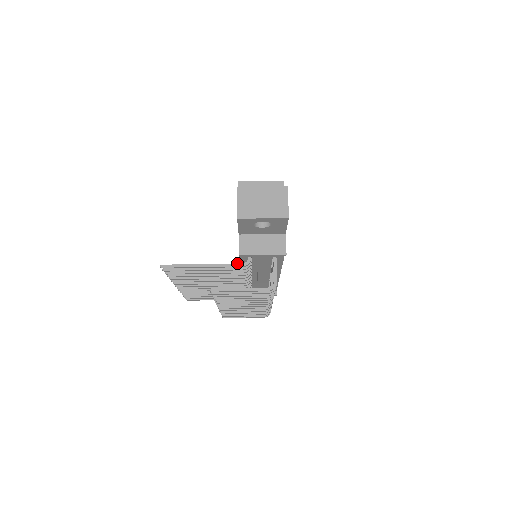
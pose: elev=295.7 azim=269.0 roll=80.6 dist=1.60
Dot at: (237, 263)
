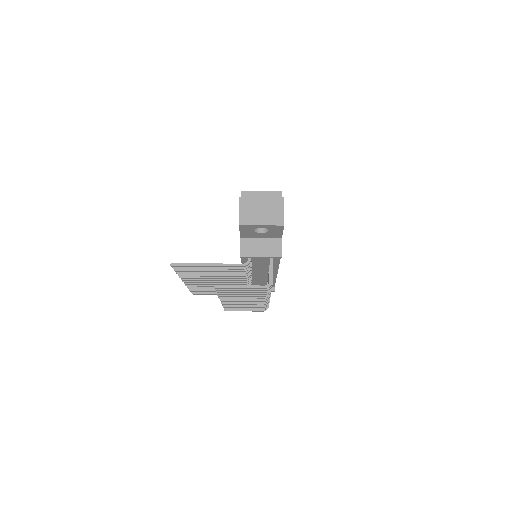
Dot at: occluded
